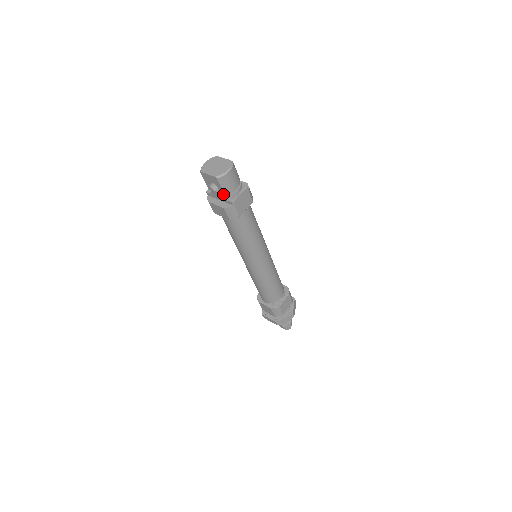
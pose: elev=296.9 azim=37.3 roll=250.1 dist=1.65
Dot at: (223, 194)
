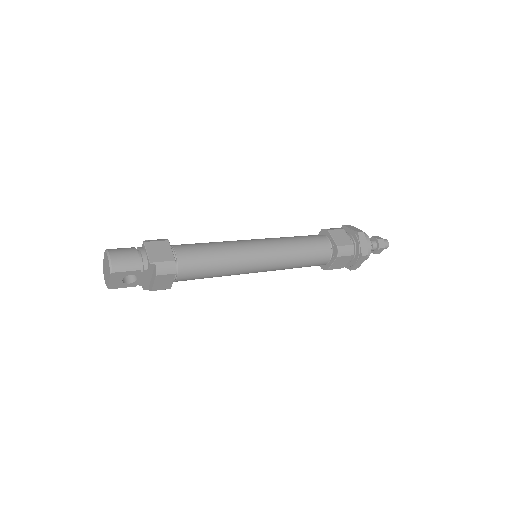
Dot at: (138, 271)
